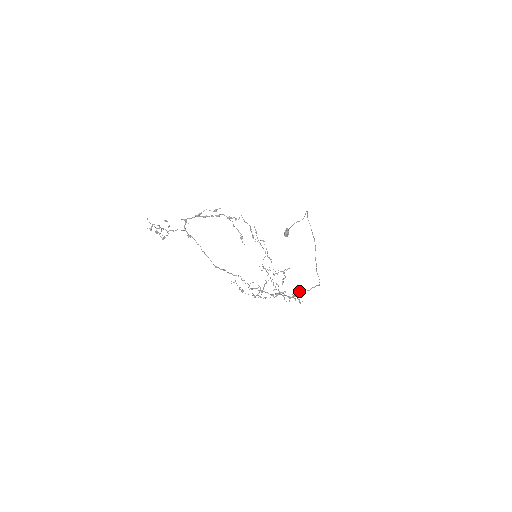
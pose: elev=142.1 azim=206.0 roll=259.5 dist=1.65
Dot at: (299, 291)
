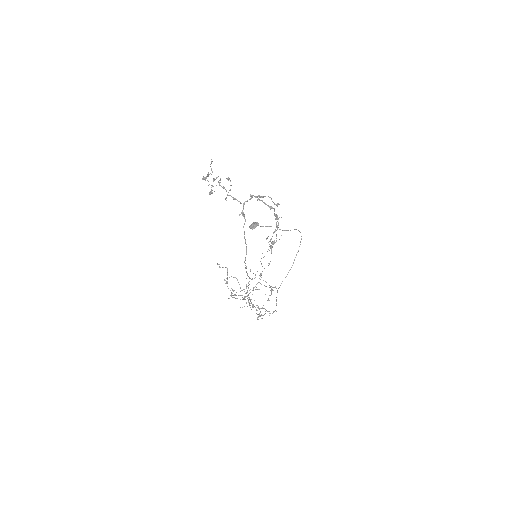
Dot at: (267, 311)
